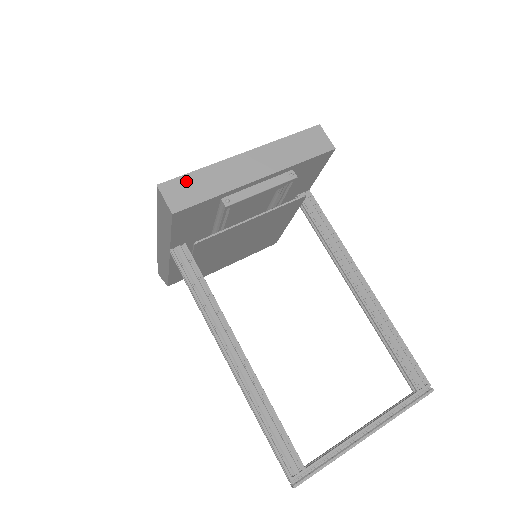
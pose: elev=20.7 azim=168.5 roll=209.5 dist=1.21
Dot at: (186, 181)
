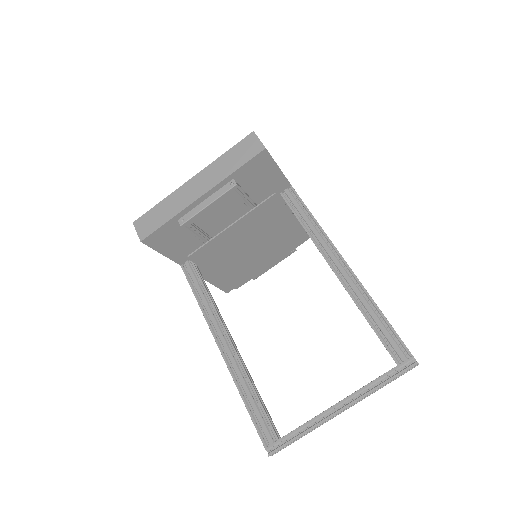
Dot at: (151, 214)
